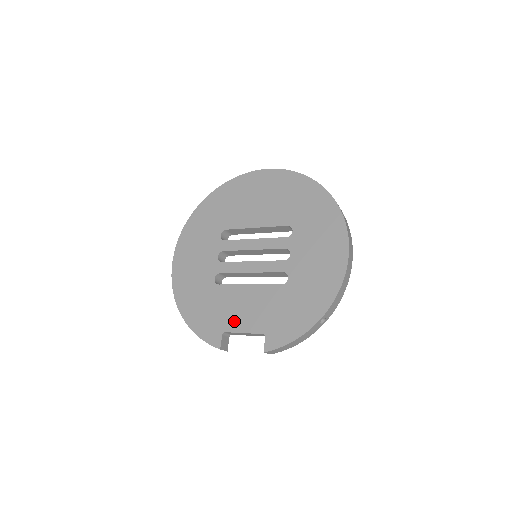
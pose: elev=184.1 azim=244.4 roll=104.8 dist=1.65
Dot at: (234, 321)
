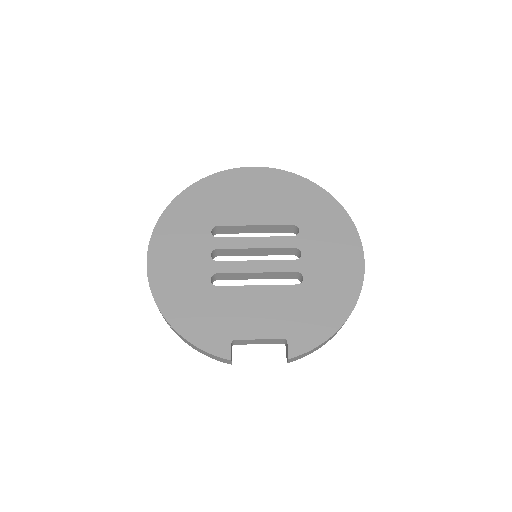
Dot at: (245, 326)
